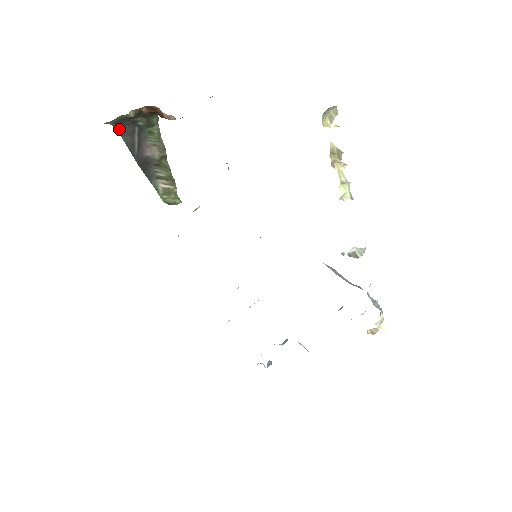
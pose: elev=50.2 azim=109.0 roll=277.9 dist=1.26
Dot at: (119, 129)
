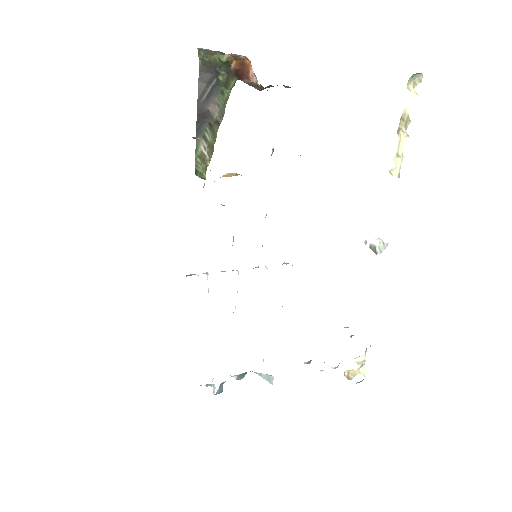
Dot at: (201, 72)
